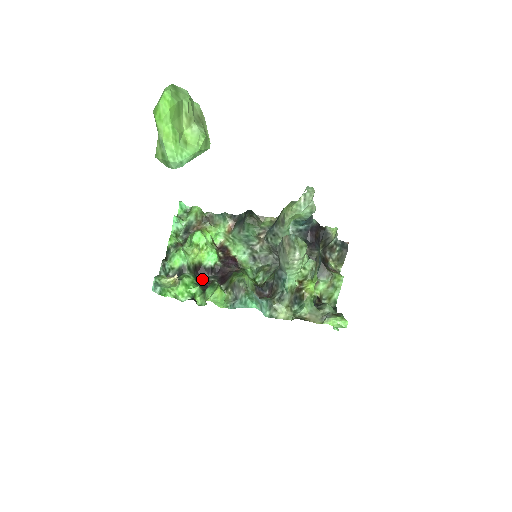
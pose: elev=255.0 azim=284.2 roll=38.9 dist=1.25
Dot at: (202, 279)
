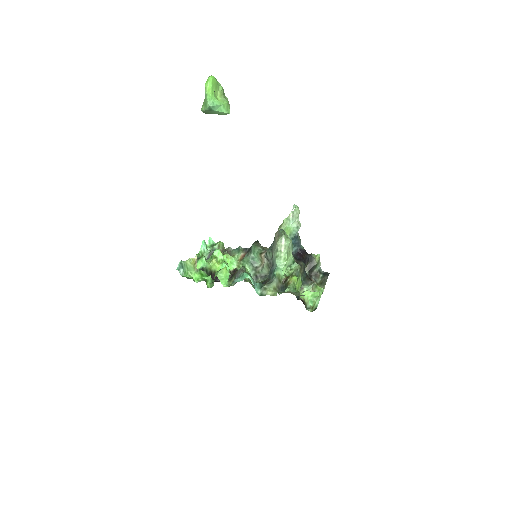
Dot at: (215, 280)
